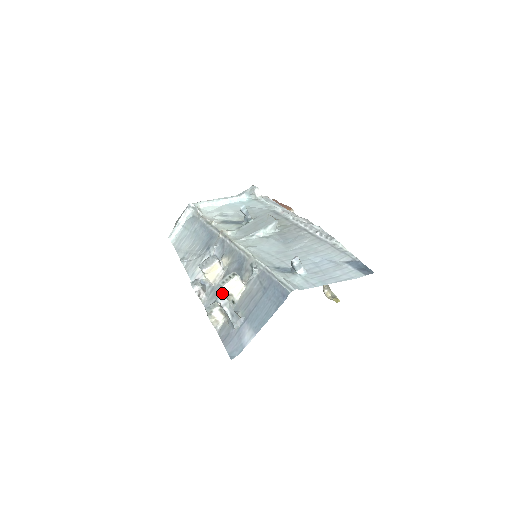
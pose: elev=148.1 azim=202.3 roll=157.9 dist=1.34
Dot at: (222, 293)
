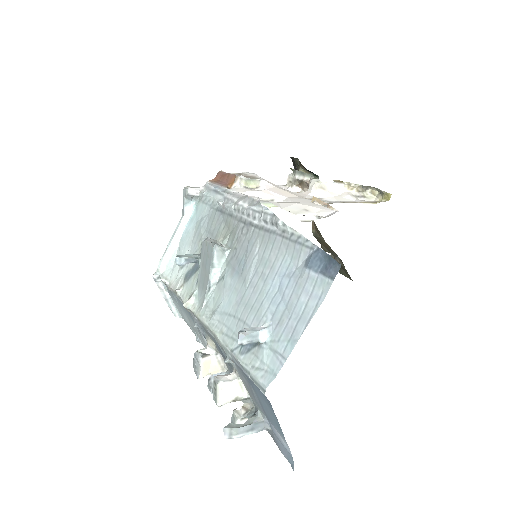
Dot at: occluded
